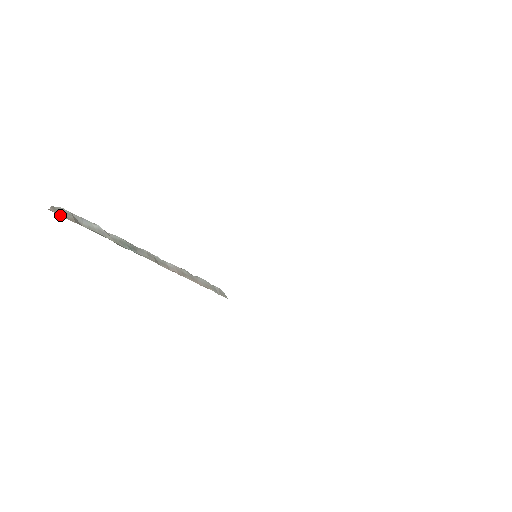
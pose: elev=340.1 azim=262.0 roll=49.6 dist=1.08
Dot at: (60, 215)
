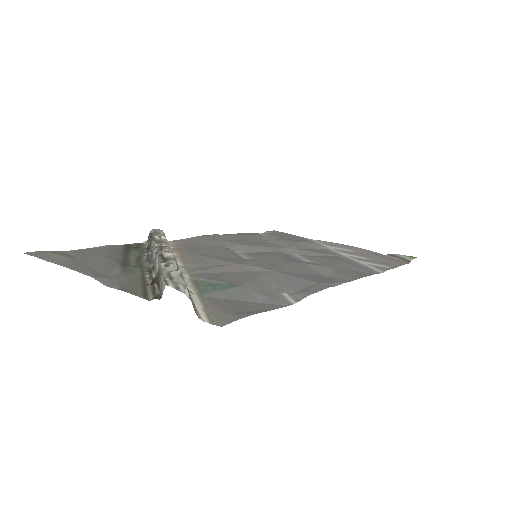
Dot at: (194, 309)
